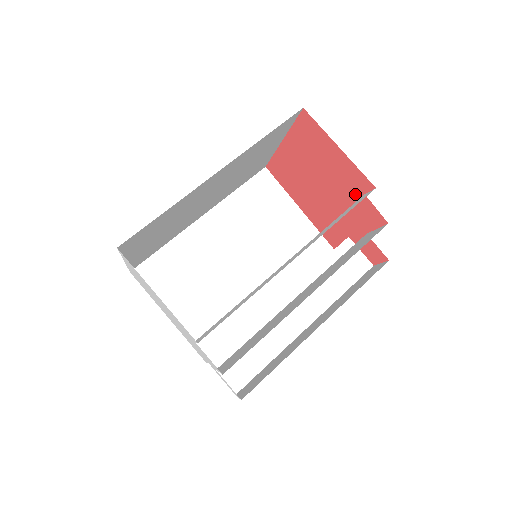
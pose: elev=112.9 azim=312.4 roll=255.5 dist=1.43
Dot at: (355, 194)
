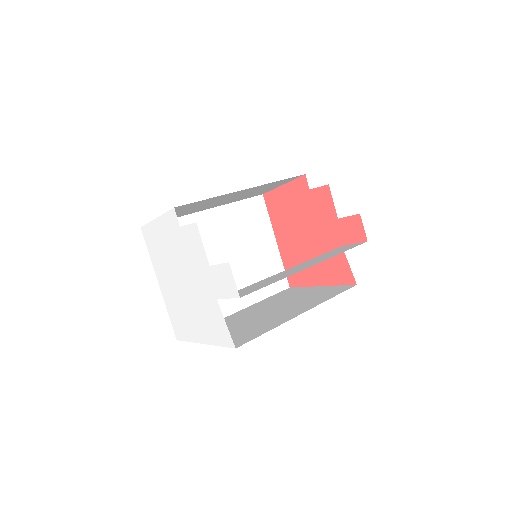
Dot at: (309, 200)
